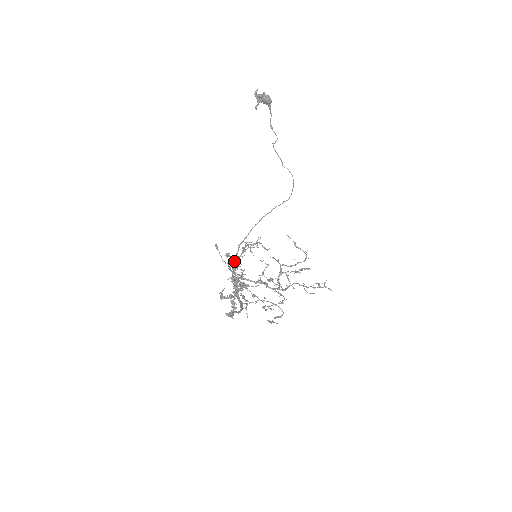
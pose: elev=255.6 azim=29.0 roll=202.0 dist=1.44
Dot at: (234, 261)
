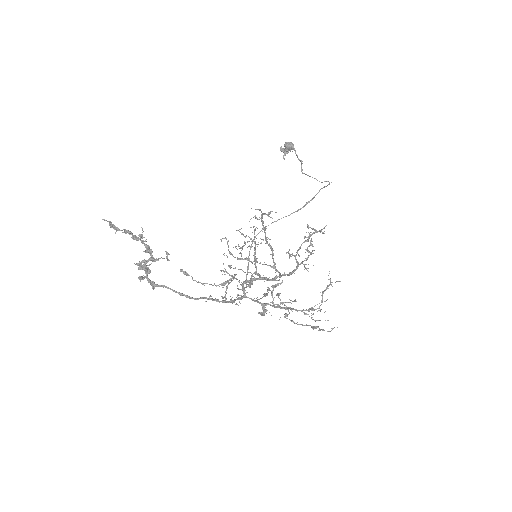
Dot at: (246, 277)
